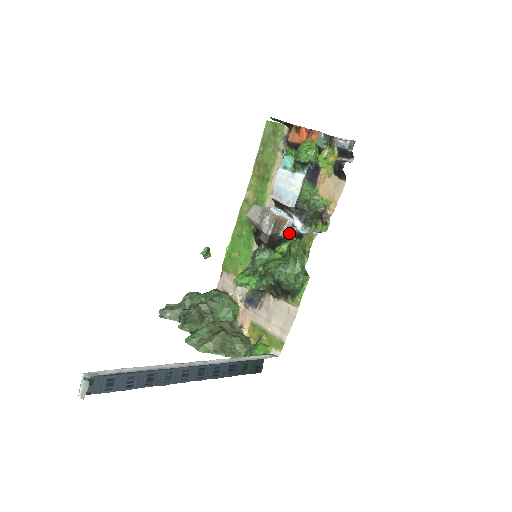
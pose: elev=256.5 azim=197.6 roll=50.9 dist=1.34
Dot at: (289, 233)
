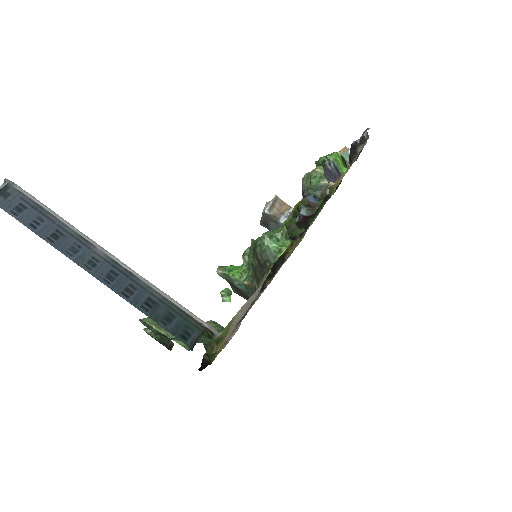
Dot at: occluded
